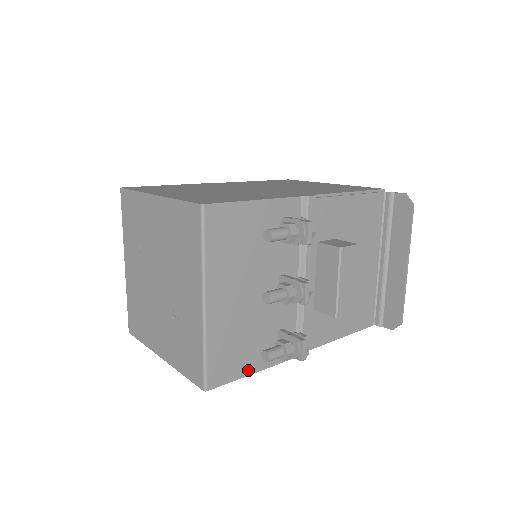
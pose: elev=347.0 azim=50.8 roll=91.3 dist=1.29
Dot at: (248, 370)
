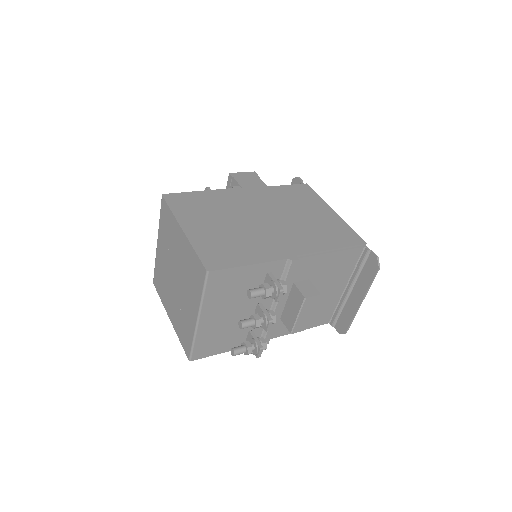
Dot at: (222, 351)
